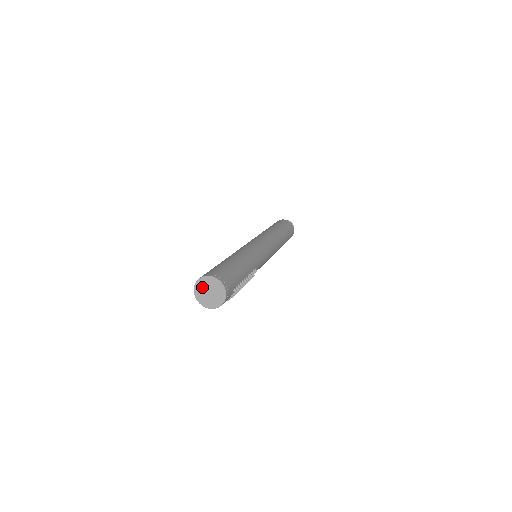
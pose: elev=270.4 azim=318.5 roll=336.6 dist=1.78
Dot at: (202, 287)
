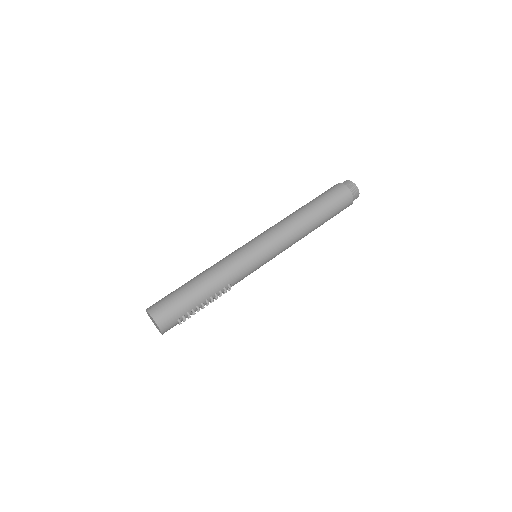
Dot at: (149, 316)
